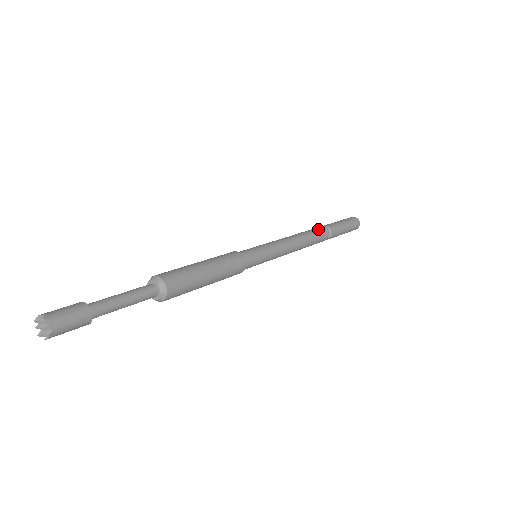
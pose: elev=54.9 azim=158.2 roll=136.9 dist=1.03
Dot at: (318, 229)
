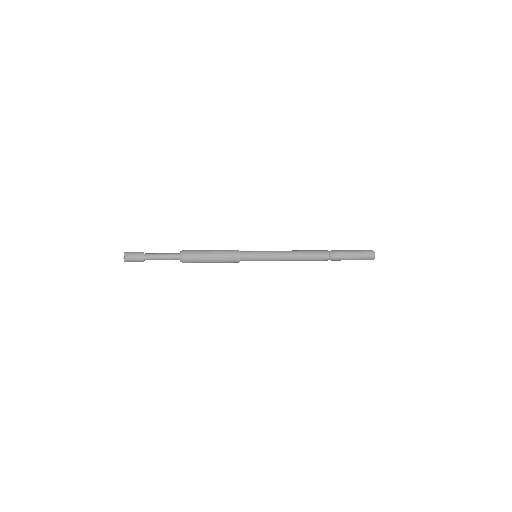
Dot at: (320, 250)
